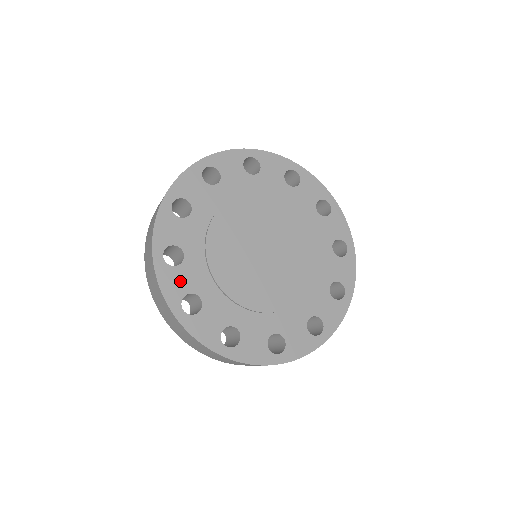
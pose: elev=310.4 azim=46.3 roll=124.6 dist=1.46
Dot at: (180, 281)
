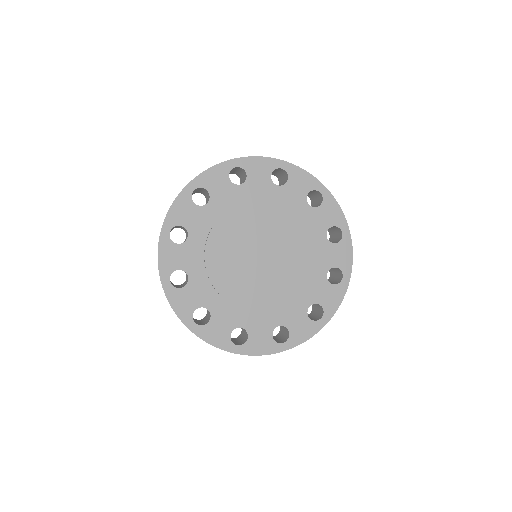
Dot at: (176, 257)
